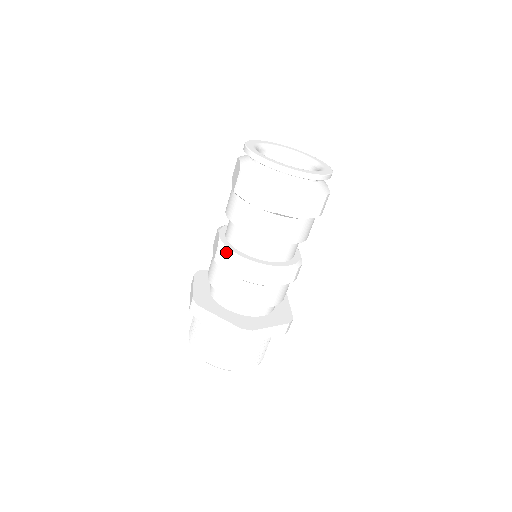
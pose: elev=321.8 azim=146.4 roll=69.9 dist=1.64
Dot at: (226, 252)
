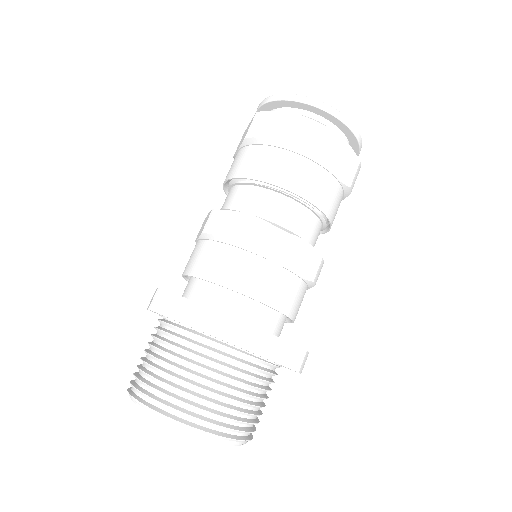
Dot at: occluded
